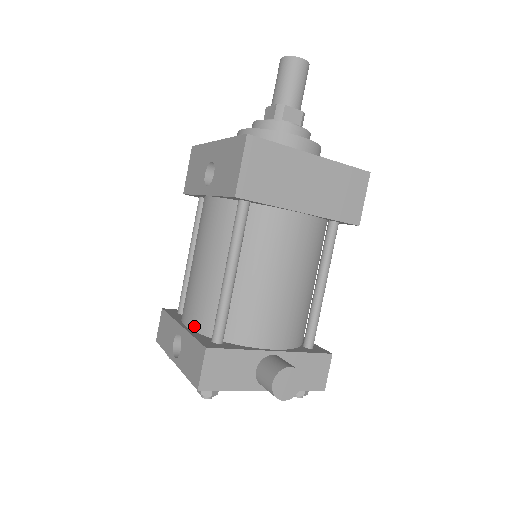
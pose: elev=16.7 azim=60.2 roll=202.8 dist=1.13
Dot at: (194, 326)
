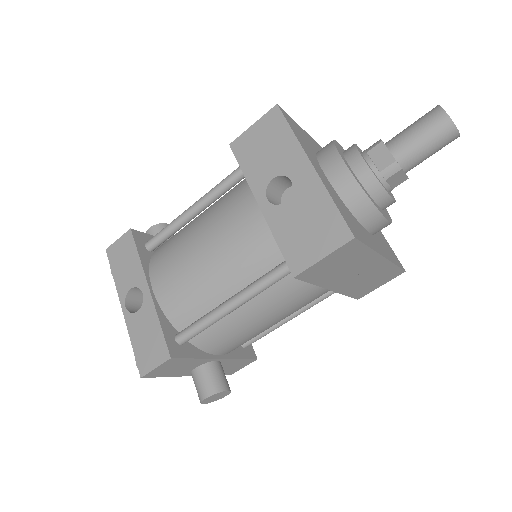
Dot at: (164, 304)
